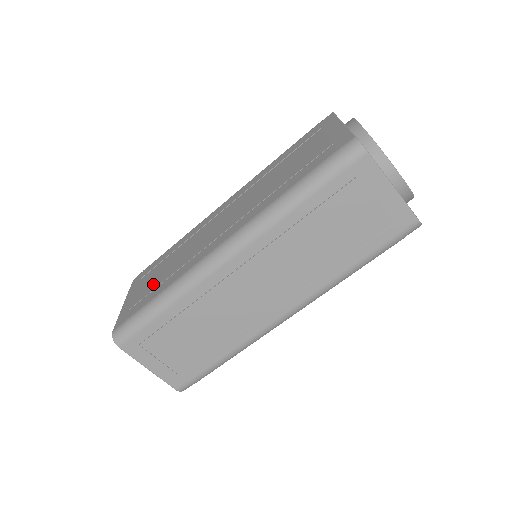
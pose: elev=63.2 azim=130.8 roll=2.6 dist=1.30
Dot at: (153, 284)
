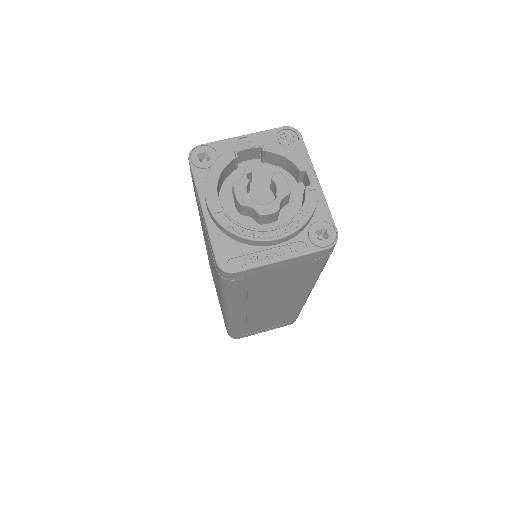
Dot at: occluded
